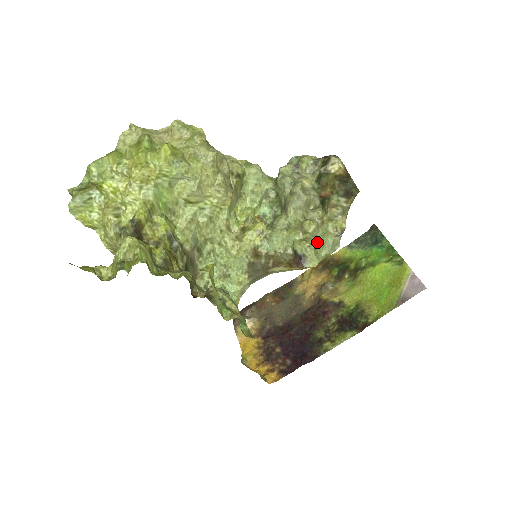
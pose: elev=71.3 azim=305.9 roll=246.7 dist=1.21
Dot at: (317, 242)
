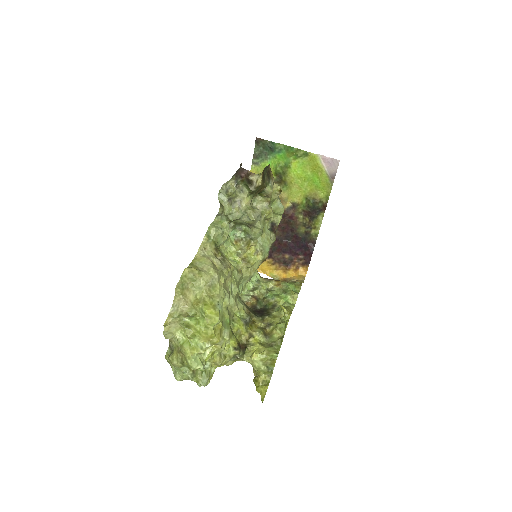
Dot at: occluded
